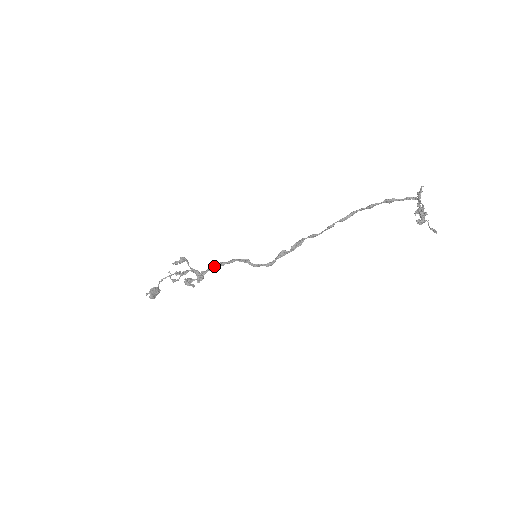
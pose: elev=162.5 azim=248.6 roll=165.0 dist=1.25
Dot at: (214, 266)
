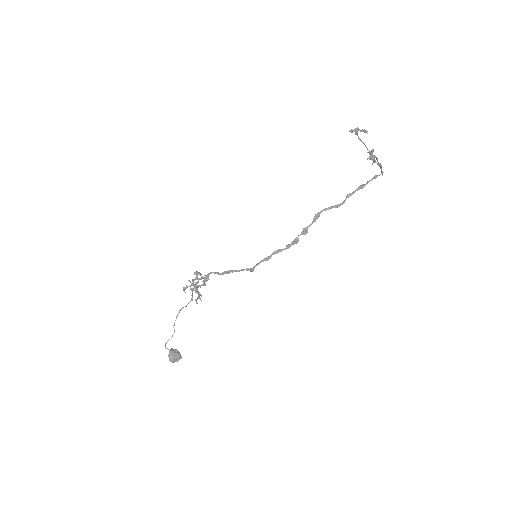
Dot at: (221, 274)
